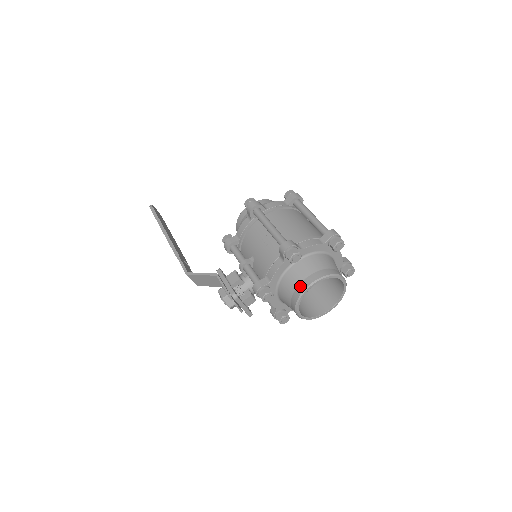
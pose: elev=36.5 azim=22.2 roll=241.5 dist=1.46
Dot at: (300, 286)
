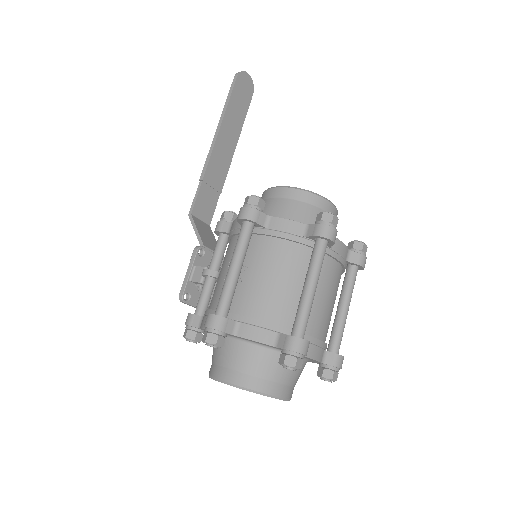
Dot at: (215, 368)
